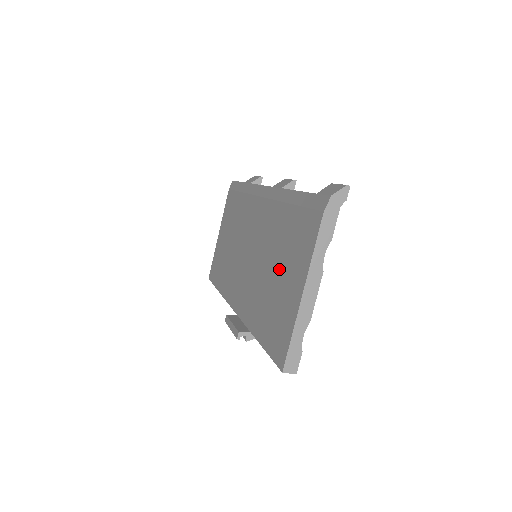
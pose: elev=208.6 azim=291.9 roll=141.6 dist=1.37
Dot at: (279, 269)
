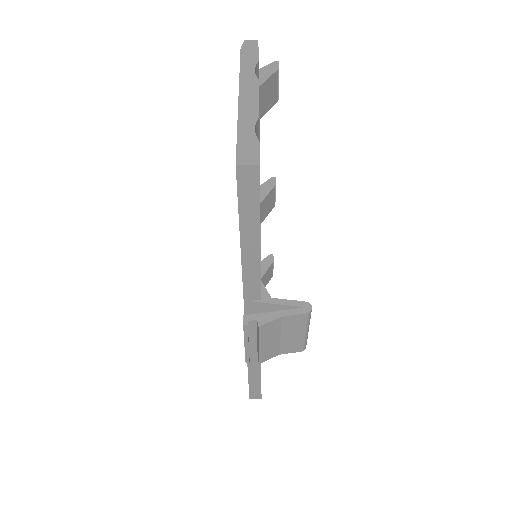
Dot at: occluded
